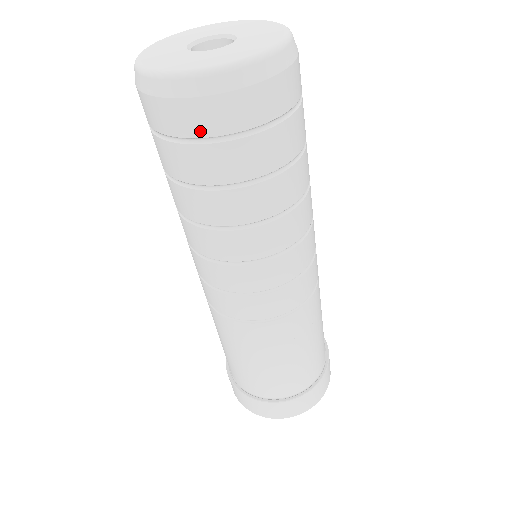
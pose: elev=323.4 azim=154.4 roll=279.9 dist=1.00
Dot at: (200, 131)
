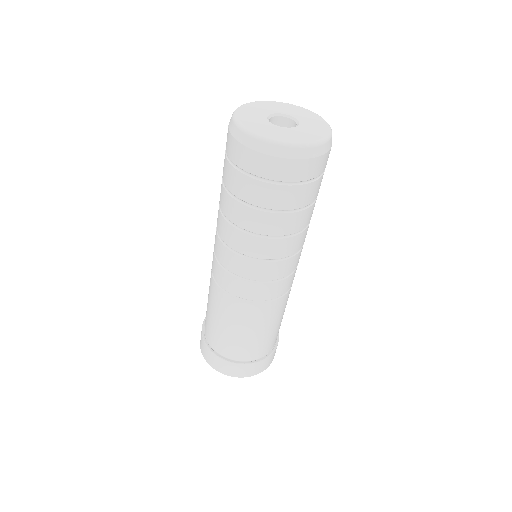
Dot at: (307, 176)
